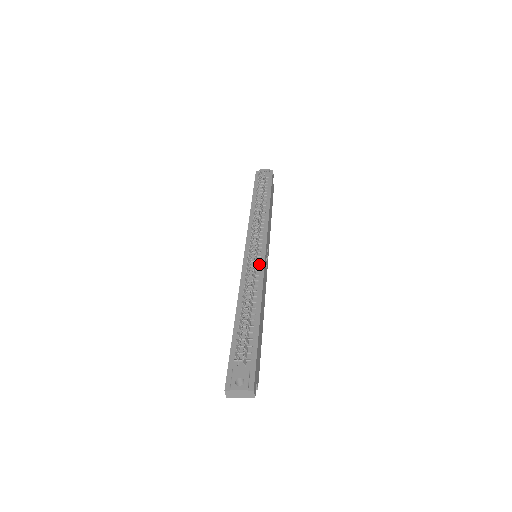
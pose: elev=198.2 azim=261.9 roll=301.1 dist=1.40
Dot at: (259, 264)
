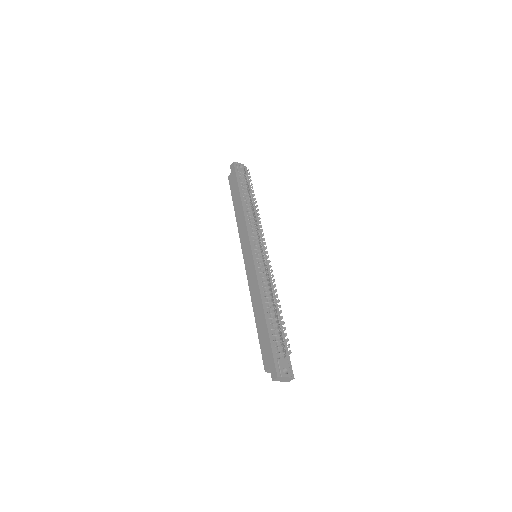
Dot at: occluded
